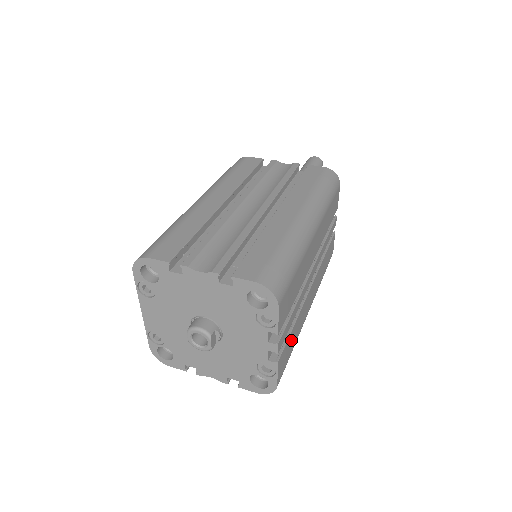
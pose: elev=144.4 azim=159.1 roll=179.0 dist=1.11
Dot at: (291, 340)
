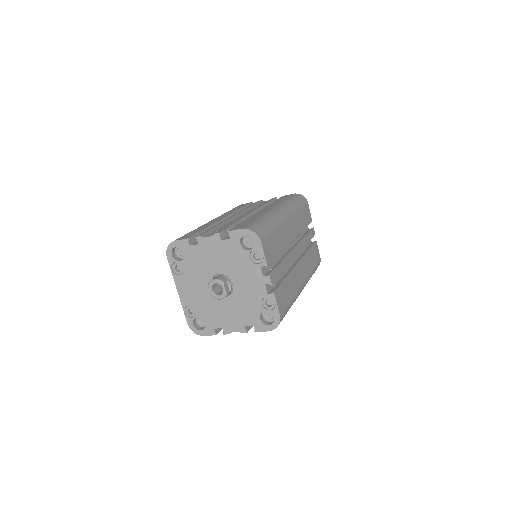
Dot at: (286, 289)
